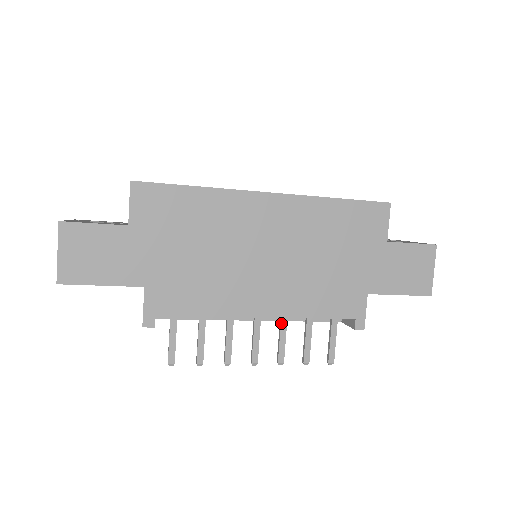
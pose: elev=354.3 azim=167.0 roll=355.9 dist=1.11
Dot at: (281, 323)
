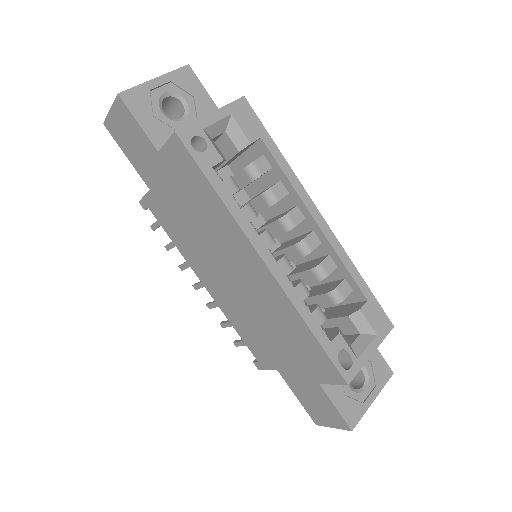
Dot at: occluded
